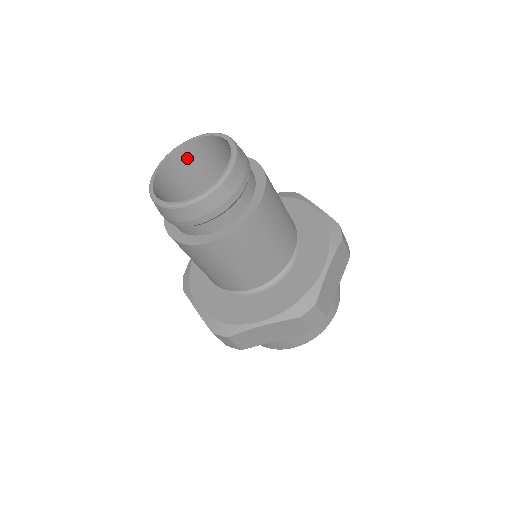
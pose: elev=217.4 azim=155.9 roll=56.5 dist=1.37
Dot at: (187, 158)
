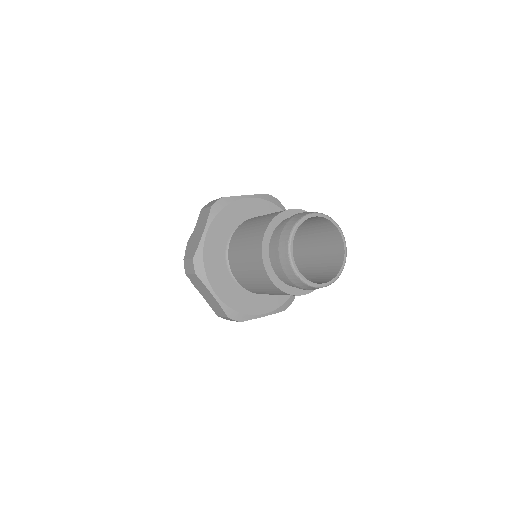
Dot at: (324, 223)
